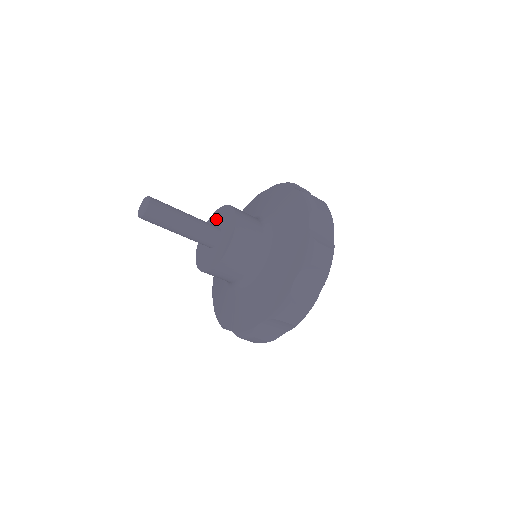
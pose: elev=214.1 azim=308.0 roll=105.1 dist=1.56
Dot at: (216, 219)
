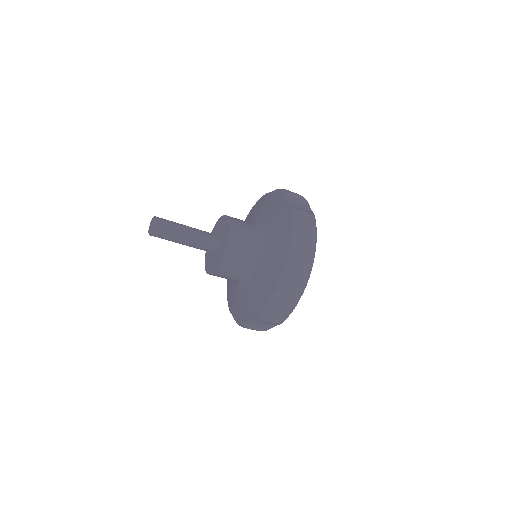
Dot at: (219, 226)
